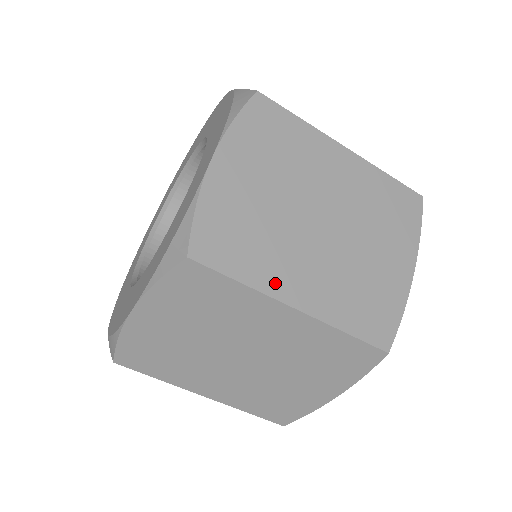
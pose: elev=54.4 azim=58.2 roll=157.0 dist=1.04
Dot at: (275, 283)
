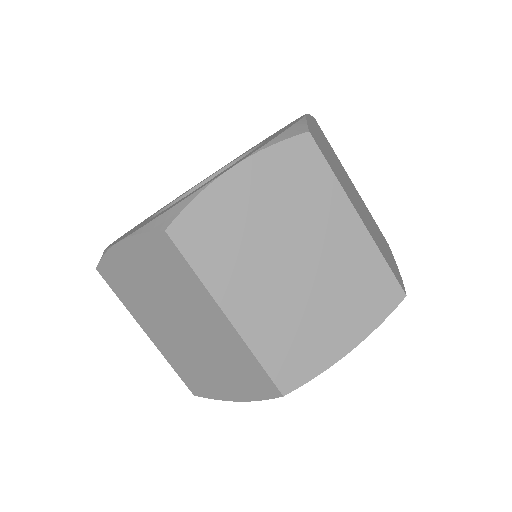
Dot at: (223, 289)
